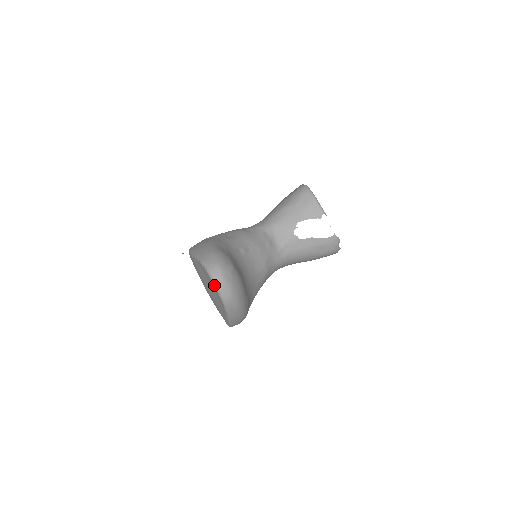
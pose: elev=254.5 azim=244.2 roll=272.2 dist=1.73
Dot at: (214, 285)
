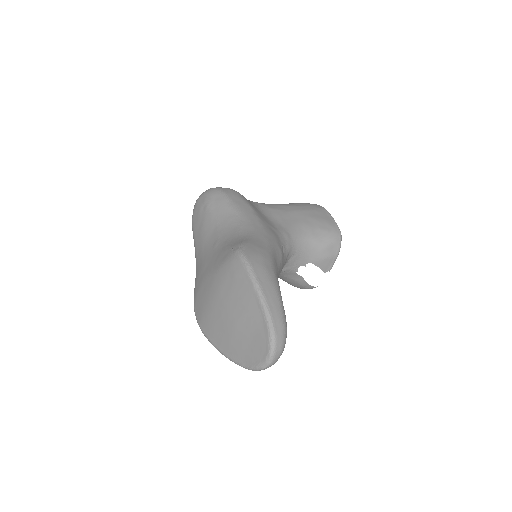
Dot at: (265, 361)
